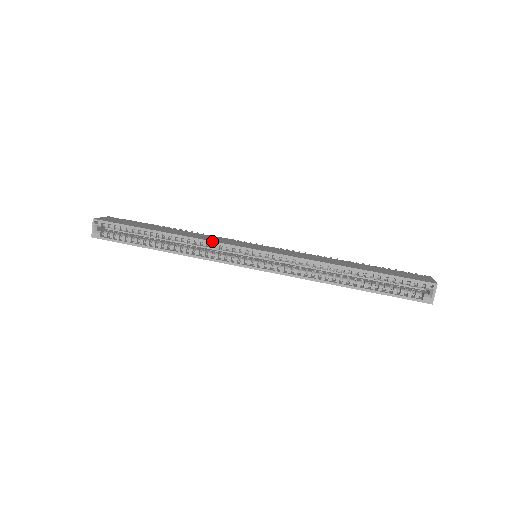
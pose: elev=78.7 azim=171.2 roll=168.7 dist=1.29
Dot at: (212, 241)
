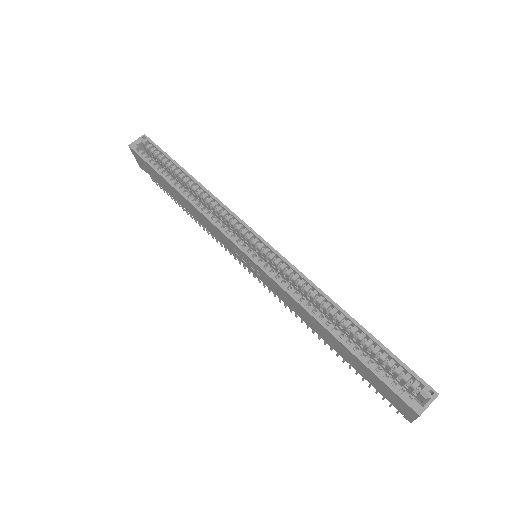
Dot at: occluded
